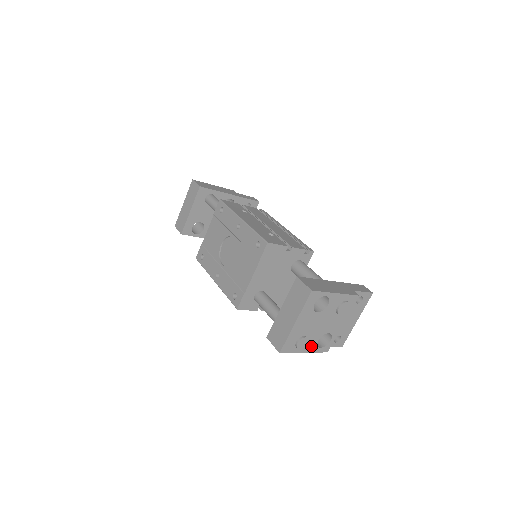
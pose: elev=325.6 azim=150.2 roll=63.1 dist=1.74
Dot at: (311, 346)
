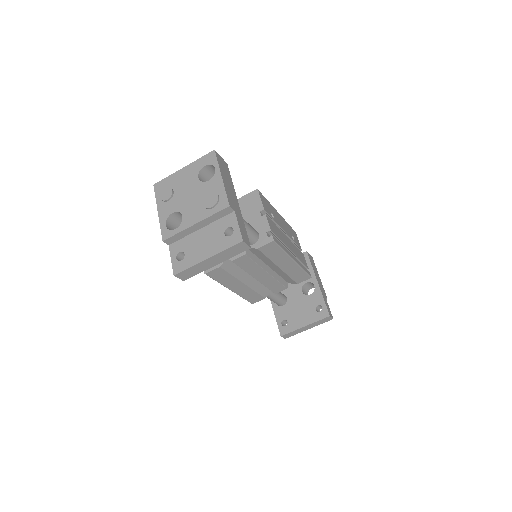
Dot at: (166, 212)
